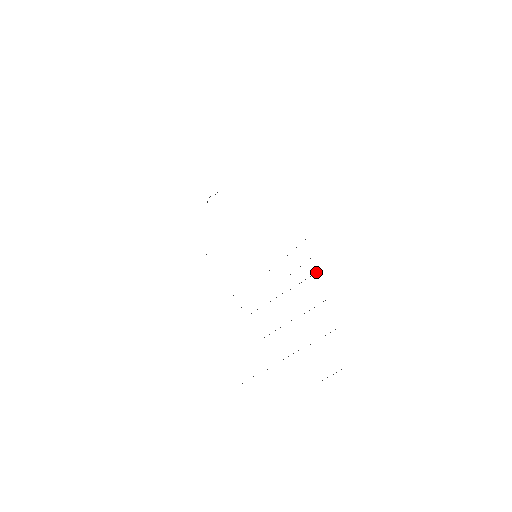
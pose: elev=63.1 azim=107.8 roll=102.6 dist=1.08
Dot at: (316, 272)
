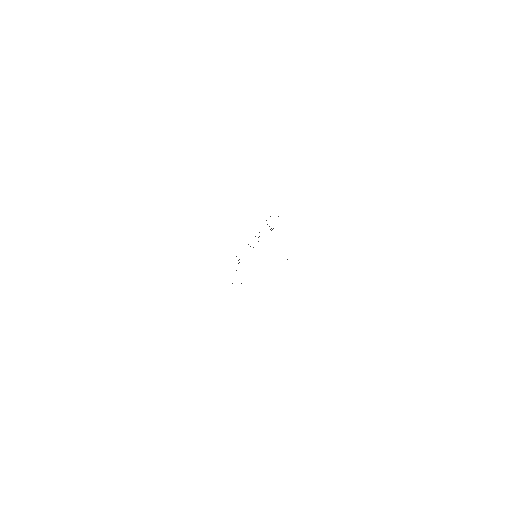
Dot at: occluded
